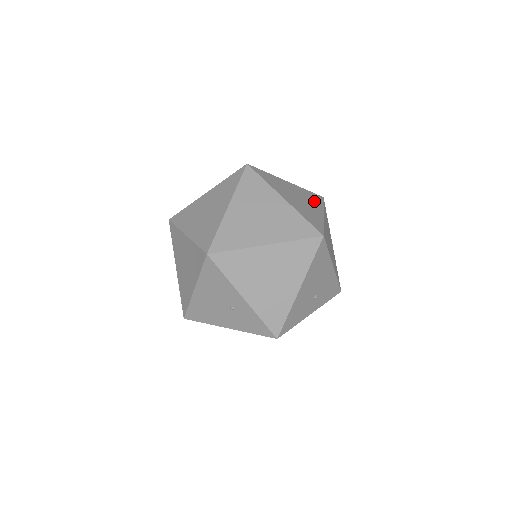
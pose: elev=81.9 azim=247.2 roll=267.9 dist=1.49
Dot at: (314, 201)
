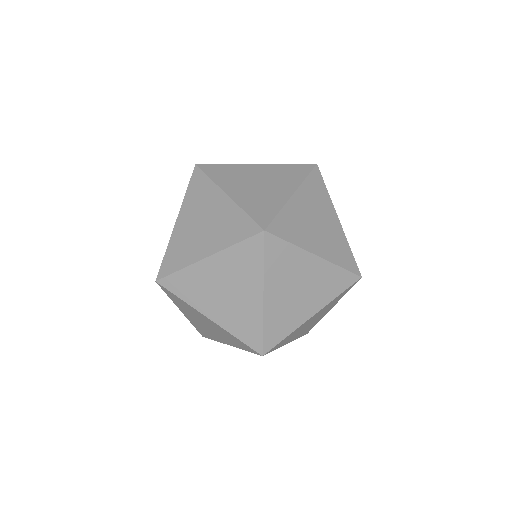
Dot at: (327, 291)
